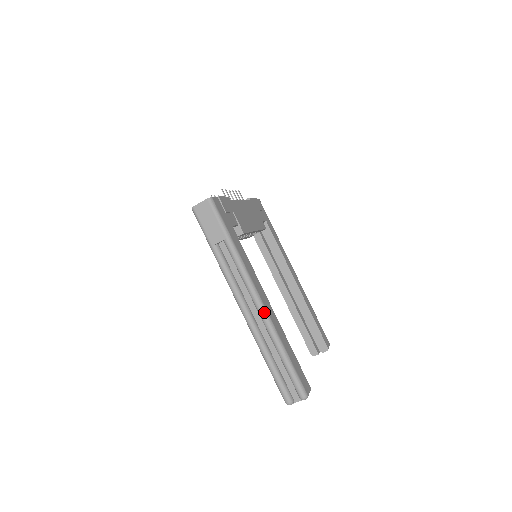
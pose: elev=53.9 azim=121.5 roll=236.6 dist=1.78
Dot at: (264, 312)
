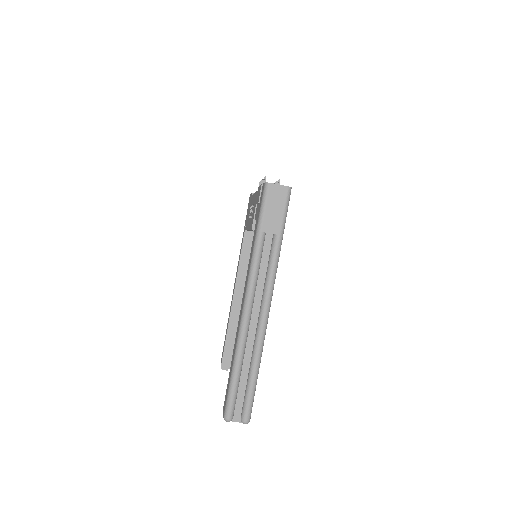
Dot at: (266, 324)
